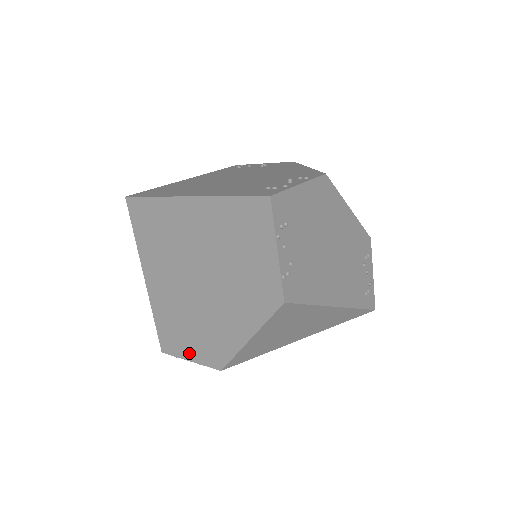
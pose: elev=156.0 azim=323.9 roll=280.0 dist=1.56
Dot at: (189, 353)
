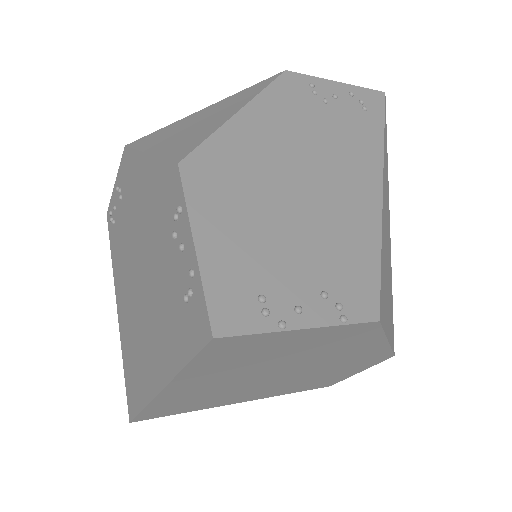
Dot at: (351, 374)
